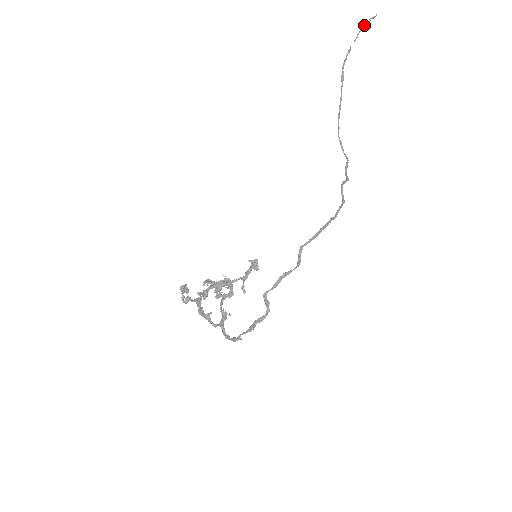
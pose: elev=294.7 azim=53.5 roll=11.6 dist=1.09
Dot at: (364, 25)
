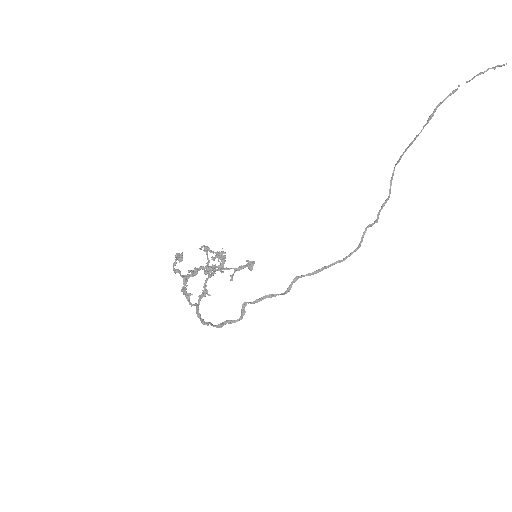
Dot at: (487, 69)
